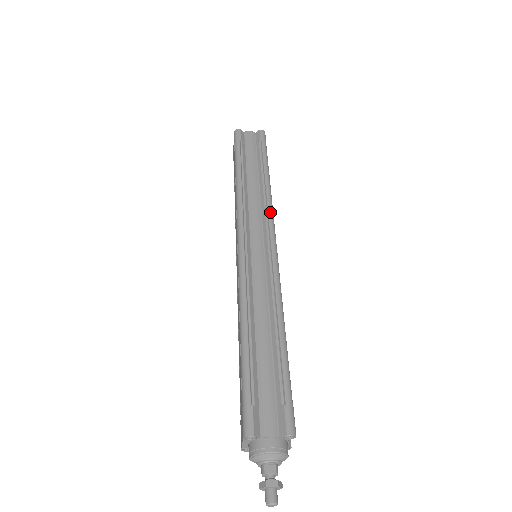
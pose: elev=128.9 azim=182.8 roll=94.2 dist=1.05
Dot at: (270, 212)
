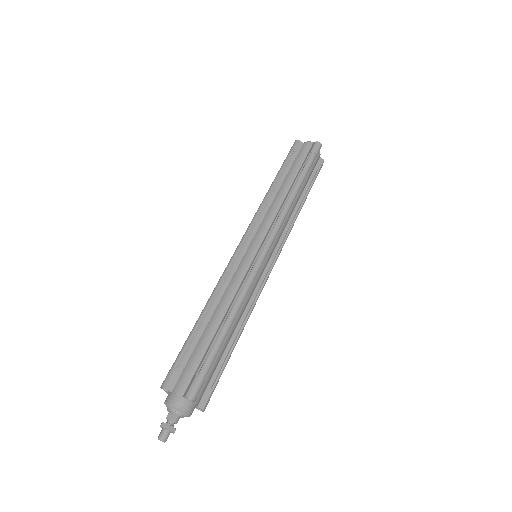
Dot at: (278, 220)
